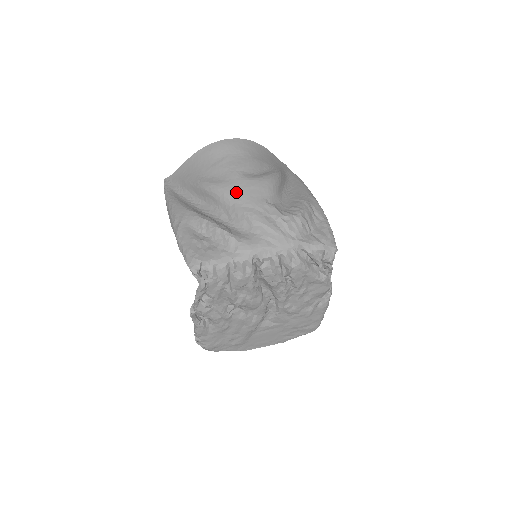
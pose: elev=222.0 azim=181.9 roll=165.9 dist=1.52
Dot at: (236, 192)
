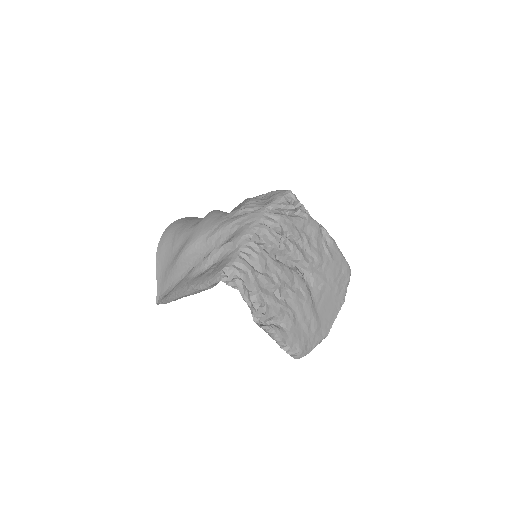
Dot at: (200, 232)
